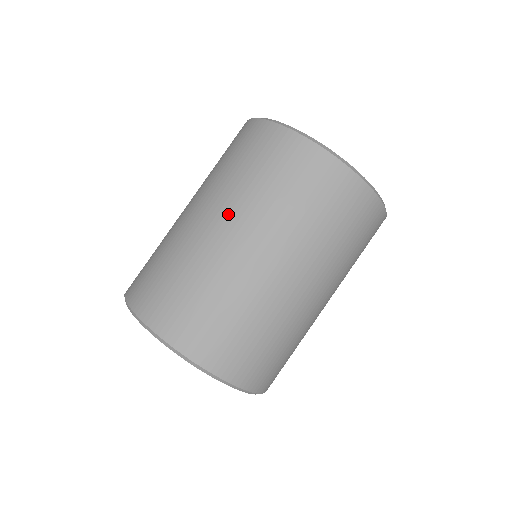
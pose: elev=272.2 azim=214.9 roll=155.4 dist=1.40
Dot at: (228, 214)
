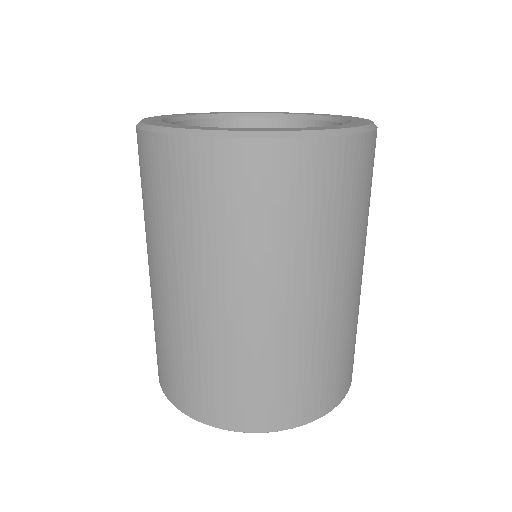
Dot at: (284, 285)
